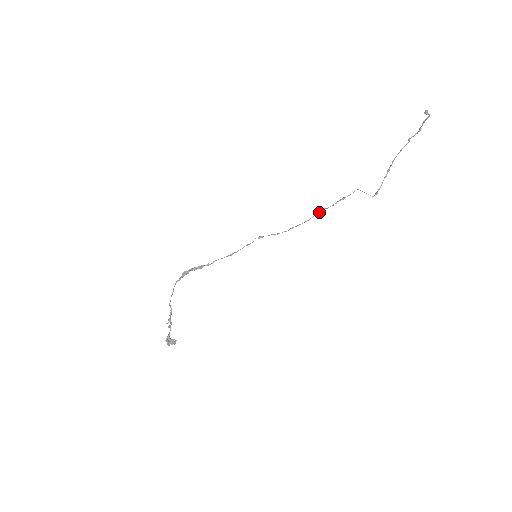
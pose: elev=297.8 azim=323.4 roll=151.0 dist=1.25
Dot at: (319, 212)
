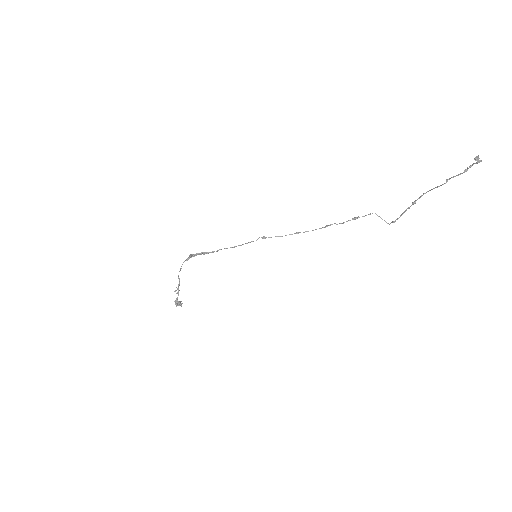
Dot at: (327, 226)
